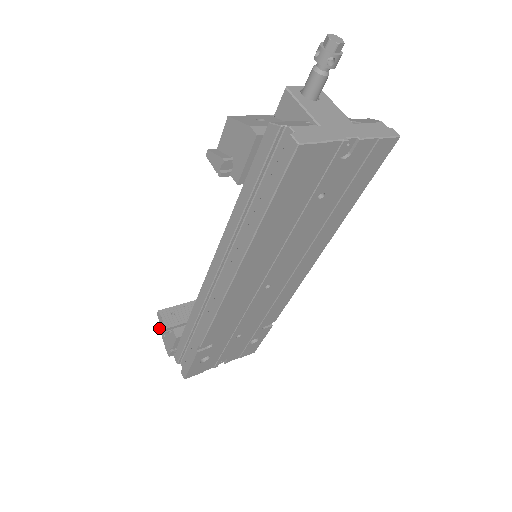
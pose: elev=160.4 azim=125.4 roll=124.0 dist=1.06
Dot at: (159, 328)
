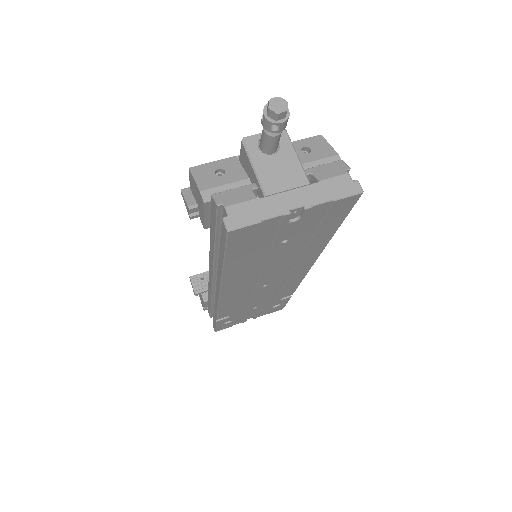
Dot at: occluded
